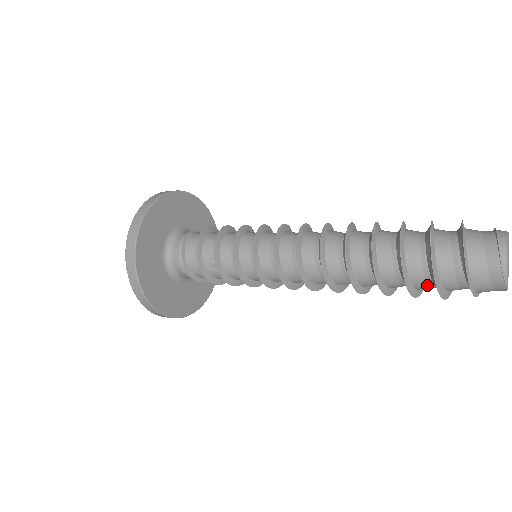
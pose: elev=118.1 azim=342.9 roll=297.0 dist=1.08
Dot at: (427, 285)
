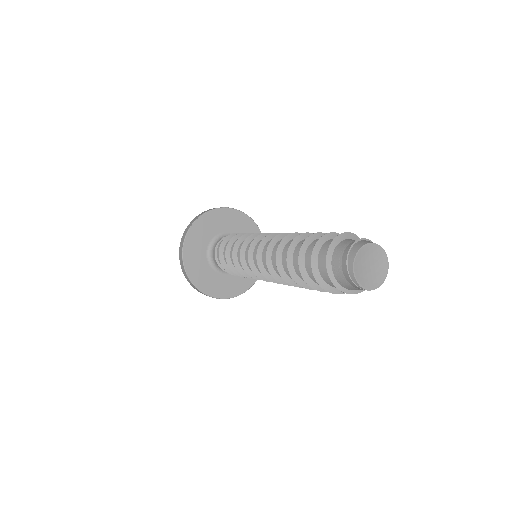
Dot at: occluded
